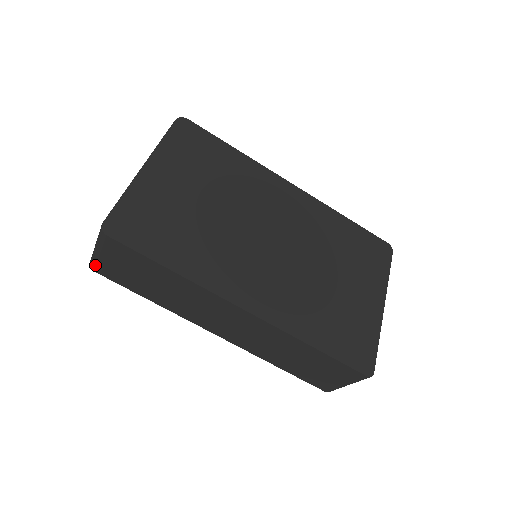
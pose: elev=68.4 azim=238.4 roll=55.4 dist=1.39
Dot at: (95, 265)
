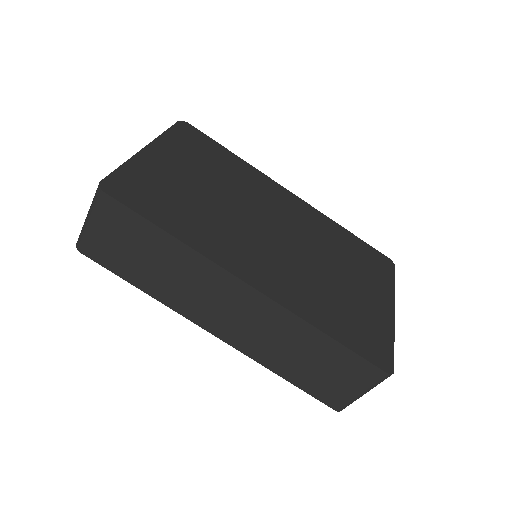
Dot at: (83, 242)
